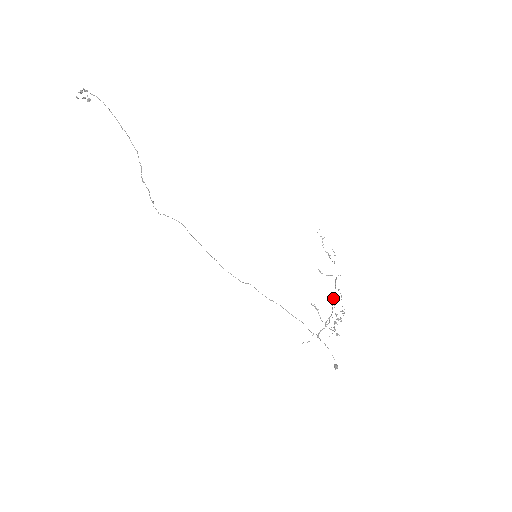
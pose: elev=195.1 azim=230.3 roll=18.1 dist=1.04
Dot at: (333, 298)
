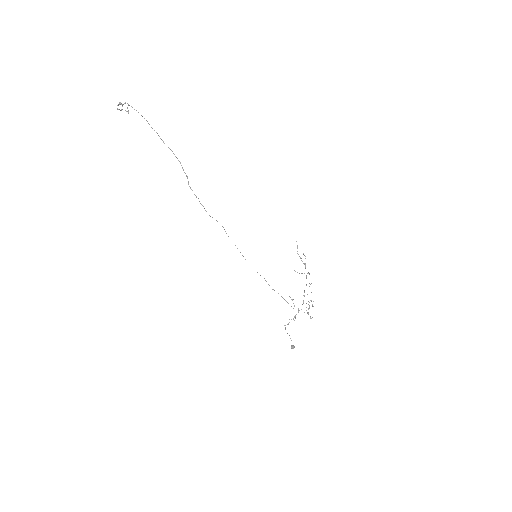
Dot at: occluded
